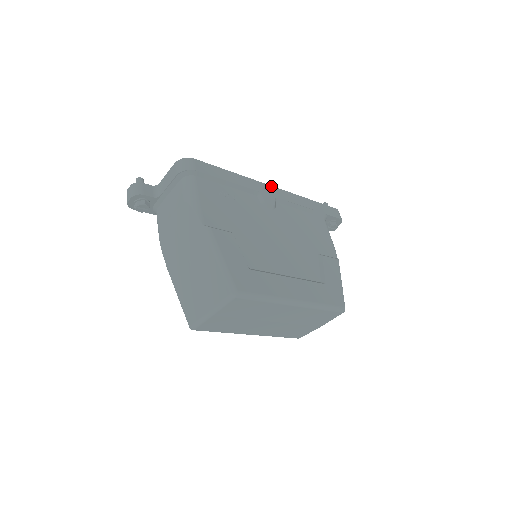
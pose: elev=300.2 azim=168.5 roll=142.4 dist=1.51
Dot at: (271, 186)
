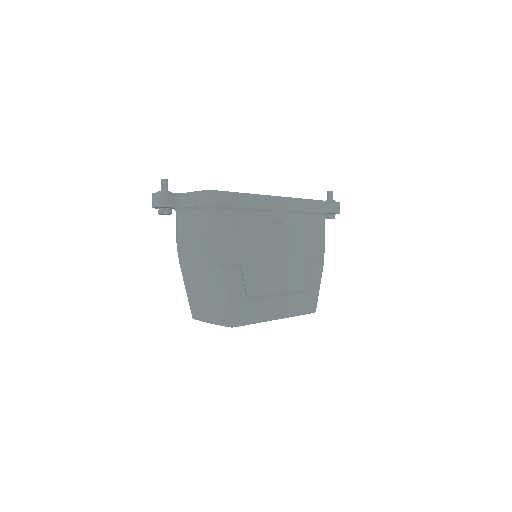
Dot at: (284, 197)
